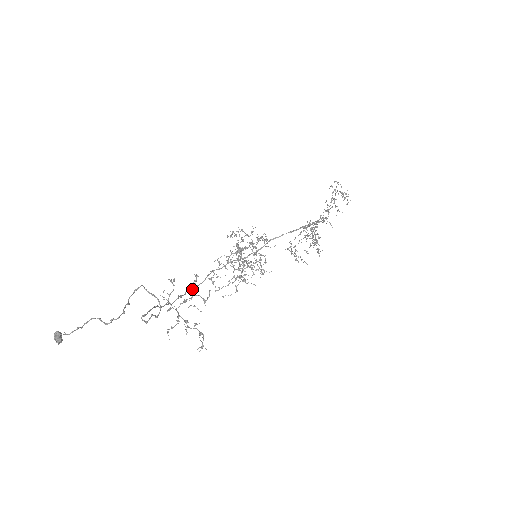
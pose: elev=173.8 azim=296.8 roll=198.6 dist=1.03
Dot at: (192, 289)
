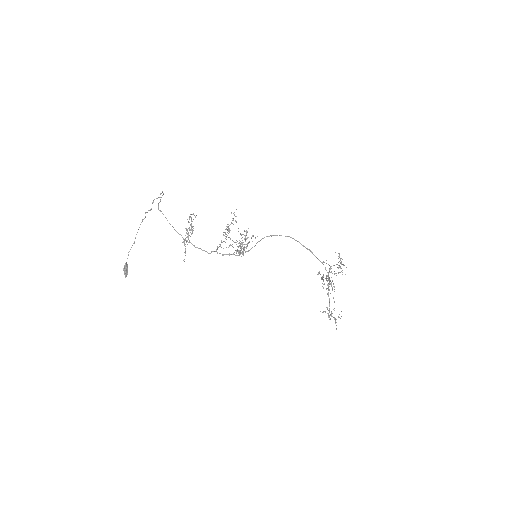
Dot at: (190, 217)
